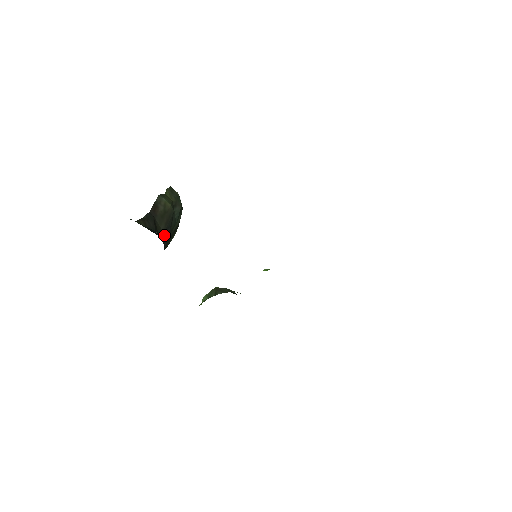
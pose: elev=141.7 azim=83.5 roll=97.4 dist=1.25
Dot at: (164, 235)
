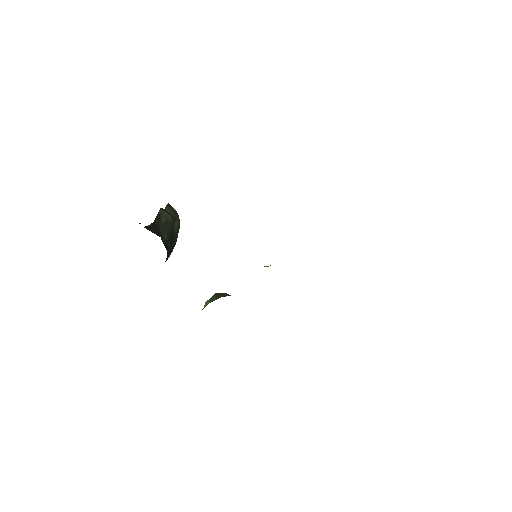
Dot at: (167, 245)
